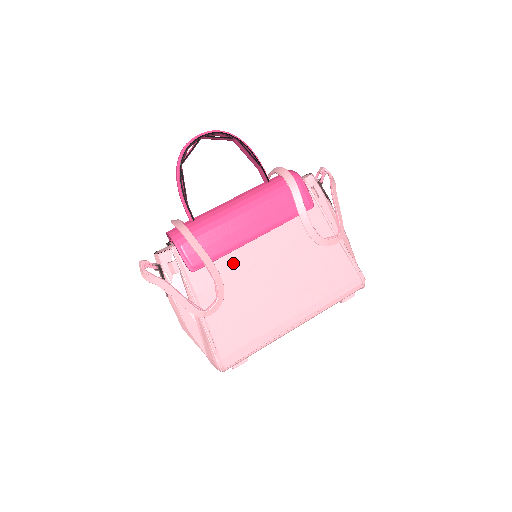
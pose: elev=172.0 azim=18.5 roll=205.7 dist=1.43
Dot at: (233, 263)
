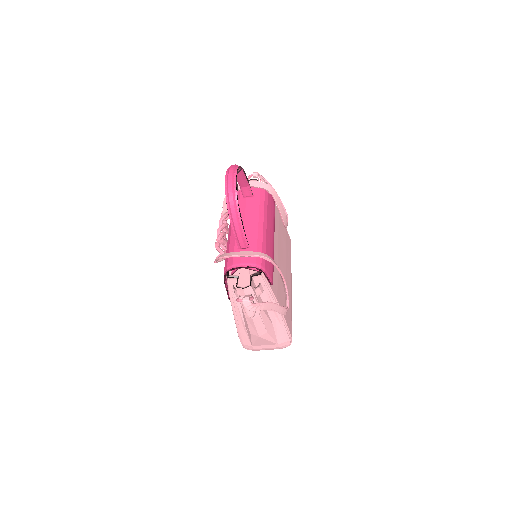
Dot at: occluded
